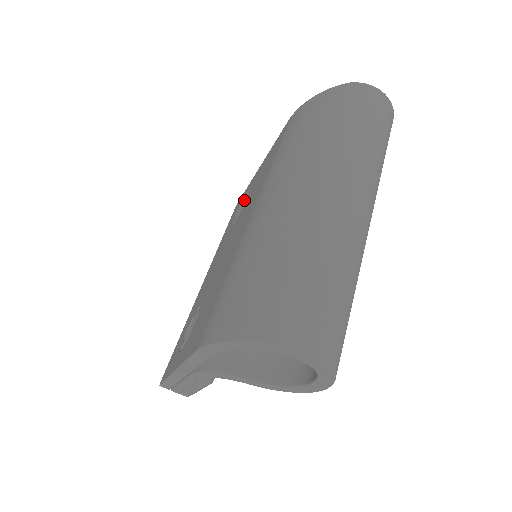
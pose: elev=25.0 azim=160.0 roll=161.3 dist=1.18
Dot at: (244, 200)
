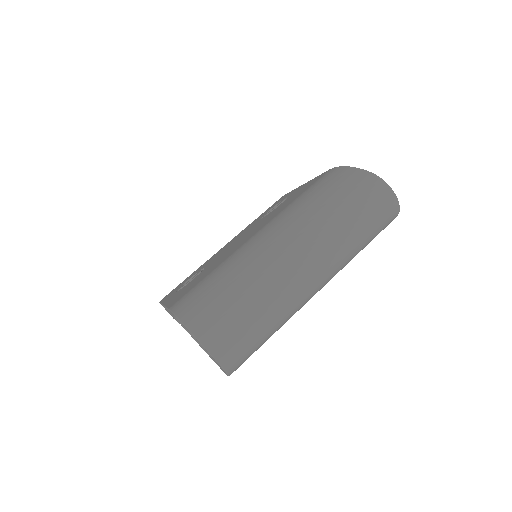
Dot at: (277, 205)
